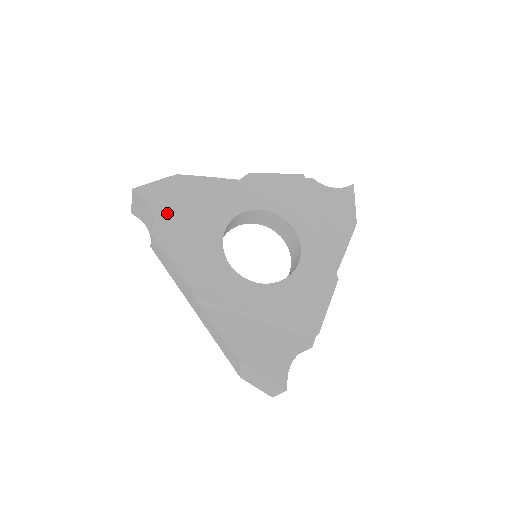
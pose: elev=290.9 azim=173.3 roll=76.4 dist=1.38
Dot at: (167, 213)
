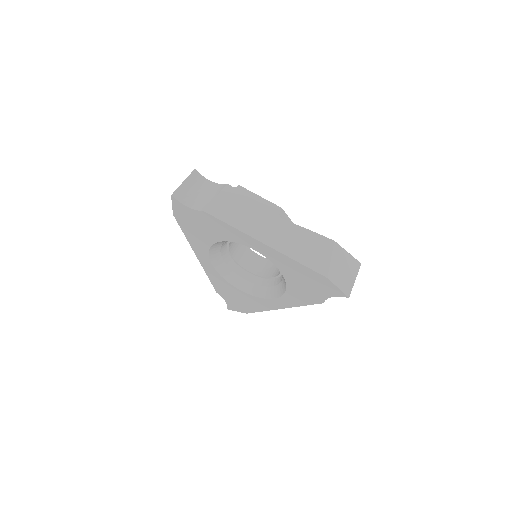
Dot at: occluded
